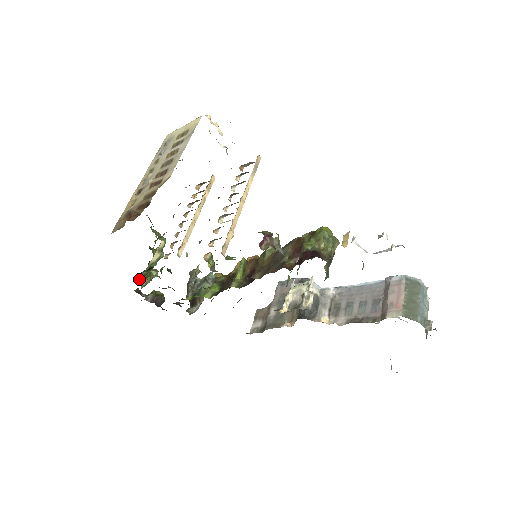
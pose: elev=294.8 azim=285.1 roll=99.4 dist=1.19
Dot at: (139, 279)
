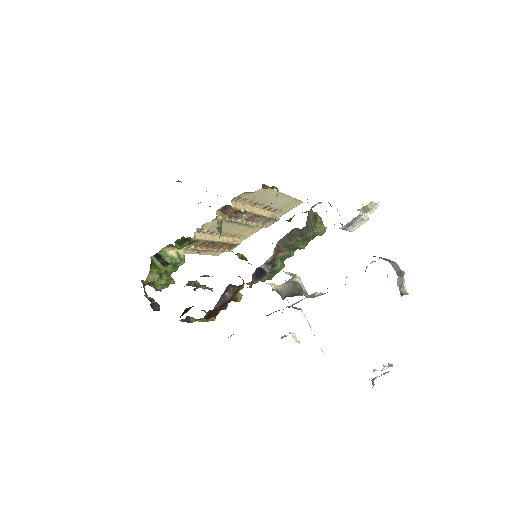
Dot at: (151, 265)
